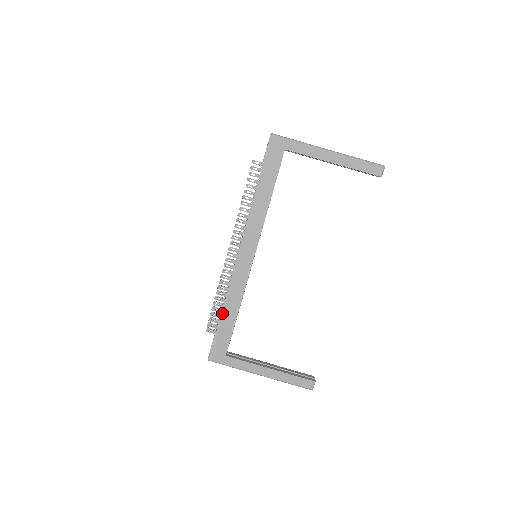
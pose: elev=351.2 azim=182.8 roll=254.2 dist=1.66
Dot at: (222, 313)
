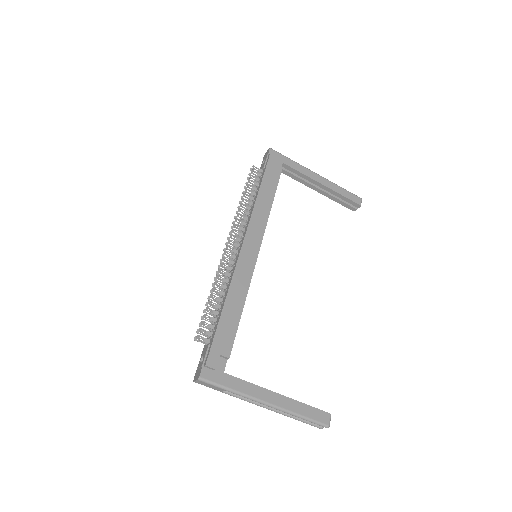
Dot at: (223, 311)
